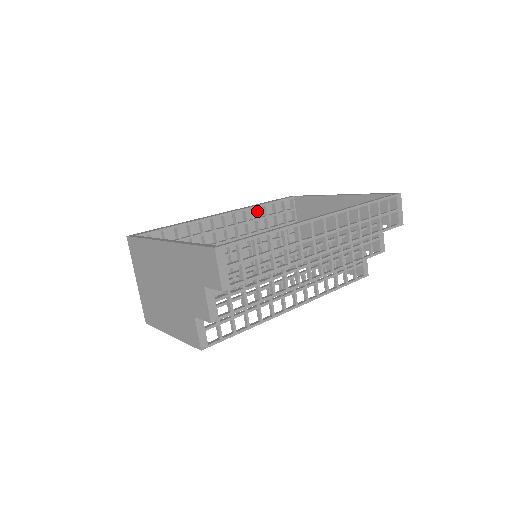
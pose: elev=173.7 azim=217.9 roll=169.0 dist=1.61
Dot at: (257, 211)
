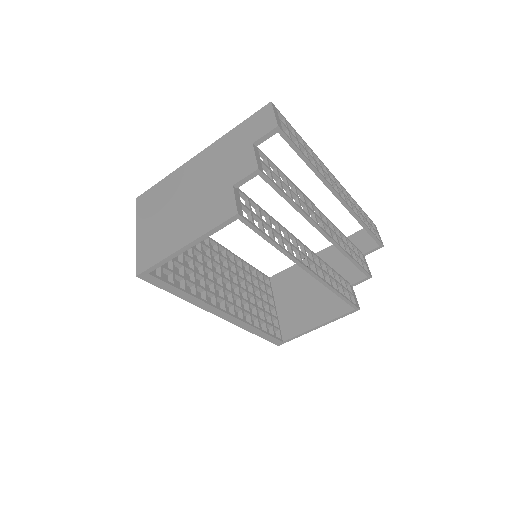
Dot at: (242, 263)
